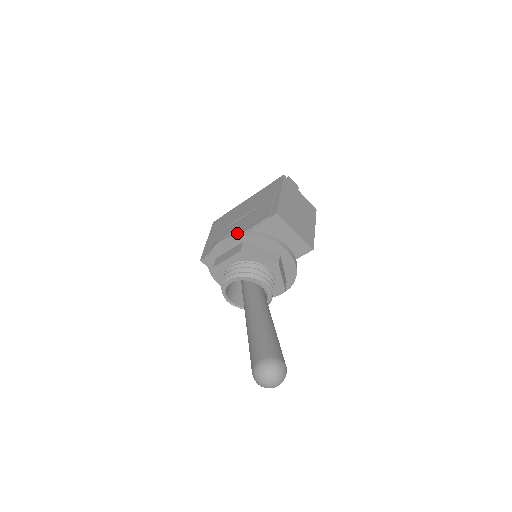
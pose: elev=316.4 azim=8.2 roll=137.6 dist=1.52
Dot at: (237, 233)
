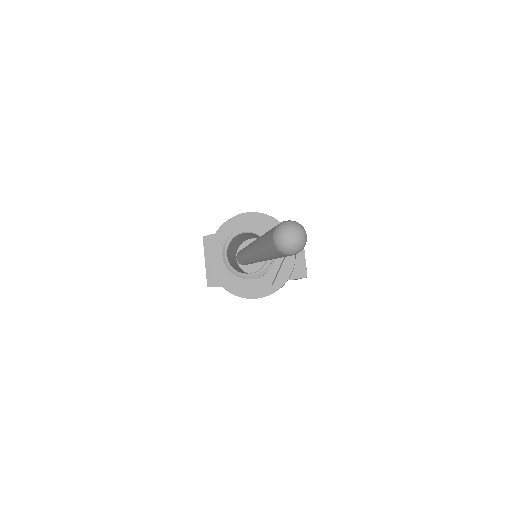
Dot at: (266, 214)
